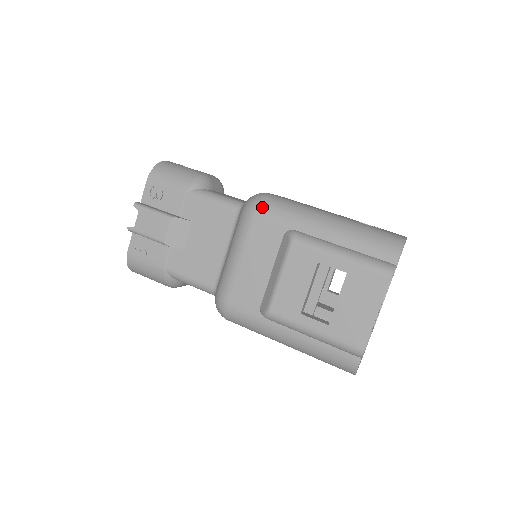
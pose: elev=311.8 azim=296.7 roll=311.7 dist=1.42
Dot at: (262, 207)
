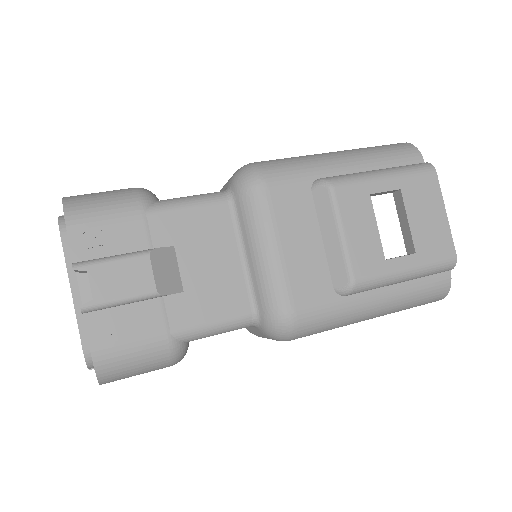
Dot at: (268, 173)
